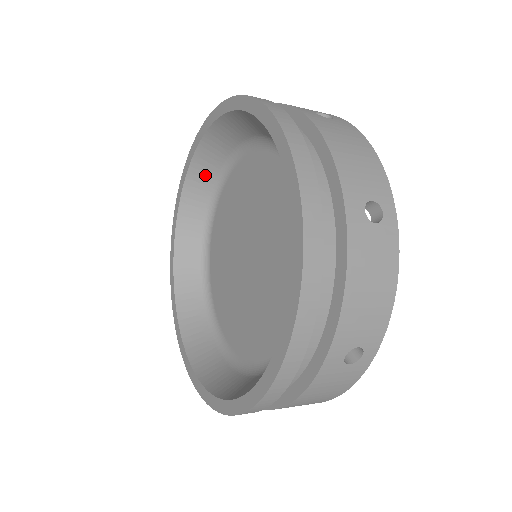
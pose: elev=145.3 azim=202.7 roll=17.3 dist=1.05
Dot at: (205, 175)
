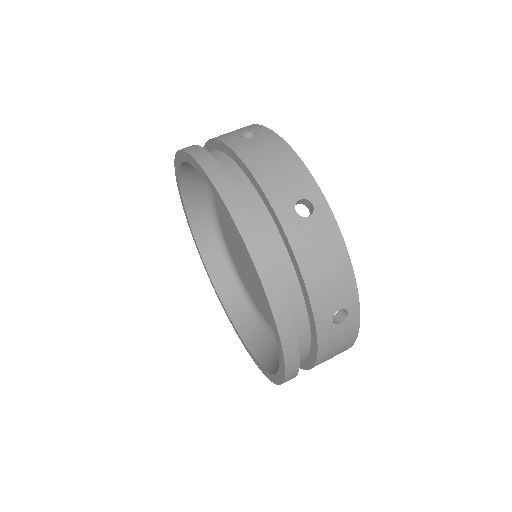
Dot at: (217, 261)
